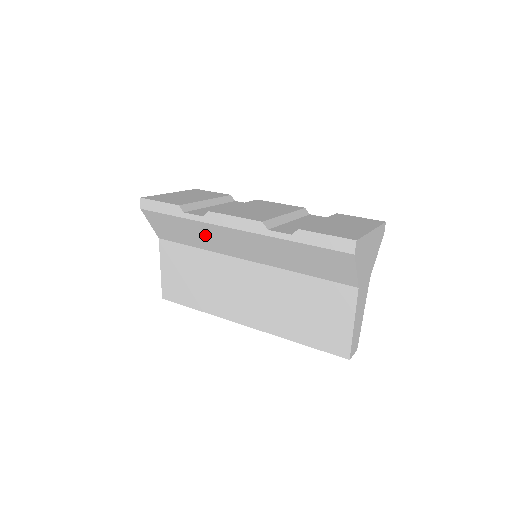
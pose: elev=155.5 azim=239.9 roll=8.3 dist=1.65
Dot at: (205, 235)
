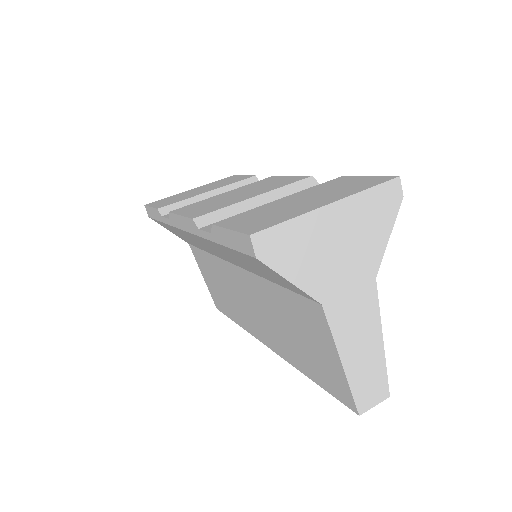
Dot at: (190, 239)
